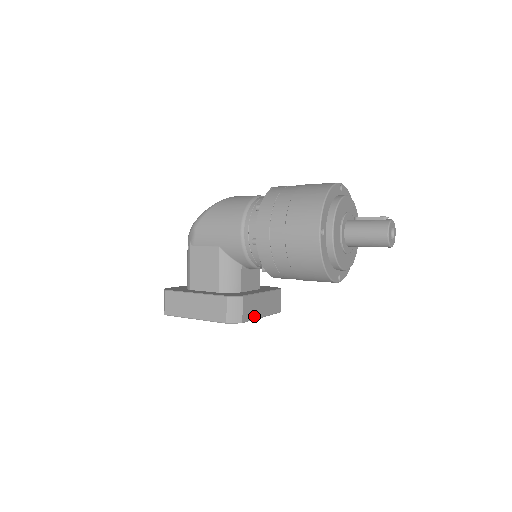
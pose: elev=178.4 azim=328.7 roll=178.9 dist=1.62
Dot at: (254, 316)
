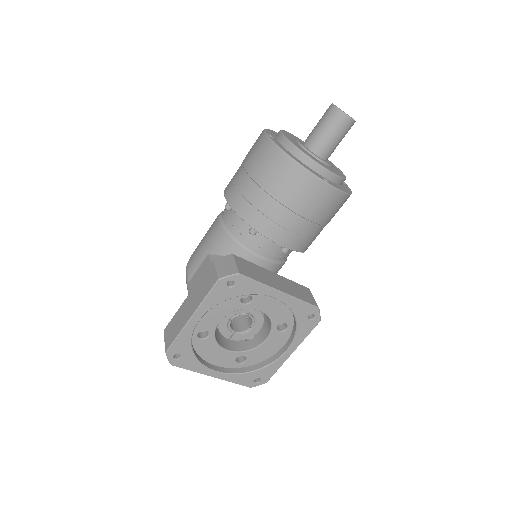
Dot at: (262, 281)
